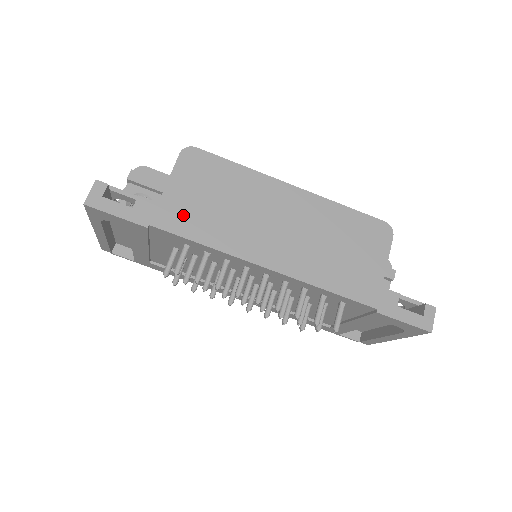
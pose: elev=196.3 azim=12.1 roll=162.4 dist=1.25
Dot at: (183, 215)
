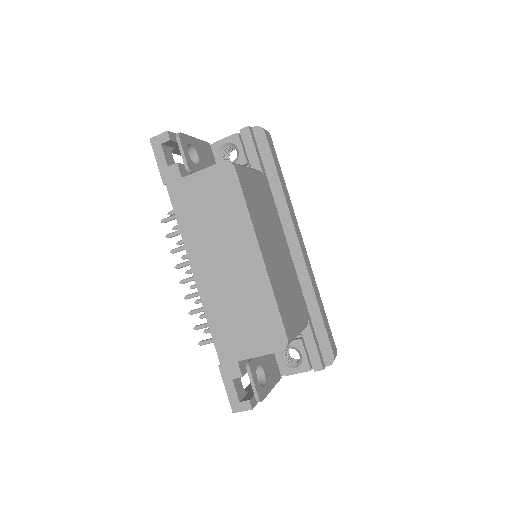
Dot at: (186, 198)
